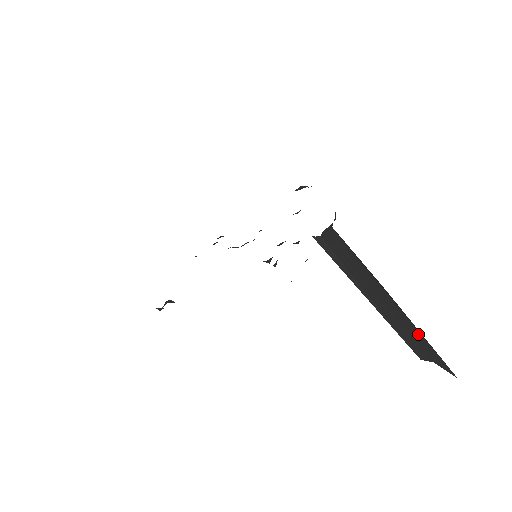
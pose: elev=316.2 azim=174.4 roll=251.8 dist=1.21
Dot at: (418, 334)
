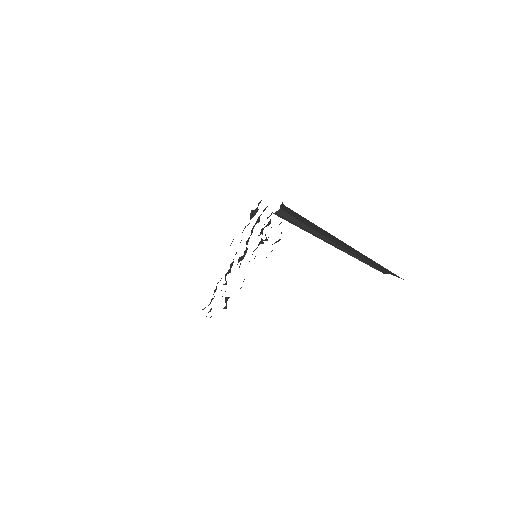
Dot at: (374, 262)
